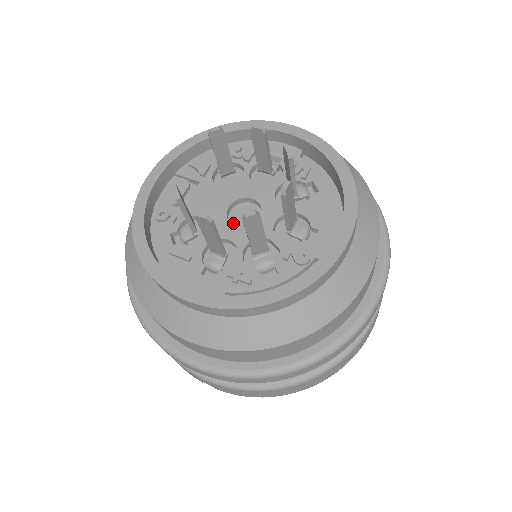
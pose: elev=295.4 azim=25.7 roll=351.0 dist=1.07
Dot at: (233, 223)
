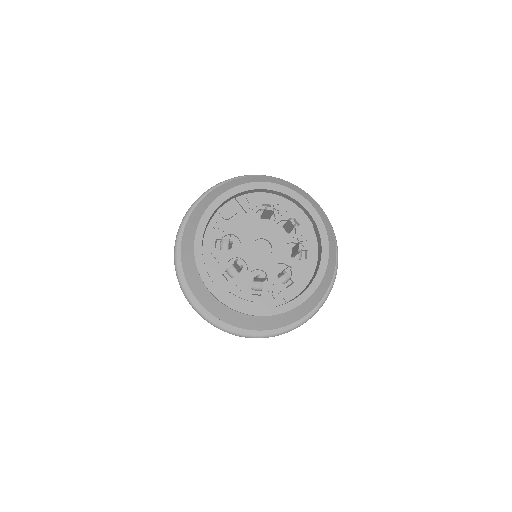
Dot at: (253, 250)
